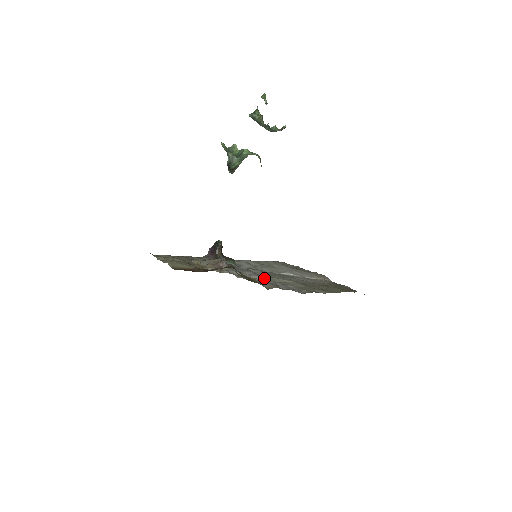
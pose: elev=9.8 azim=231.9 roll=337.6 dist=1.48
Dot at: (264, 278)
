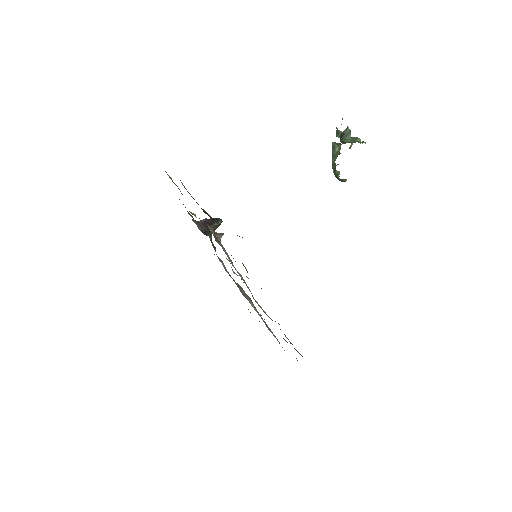
Dot at: occluded
